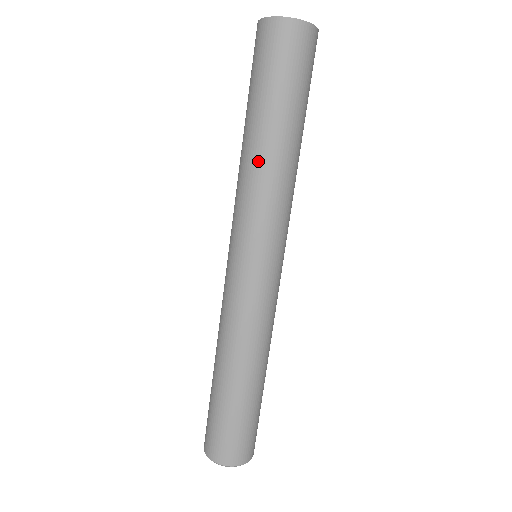
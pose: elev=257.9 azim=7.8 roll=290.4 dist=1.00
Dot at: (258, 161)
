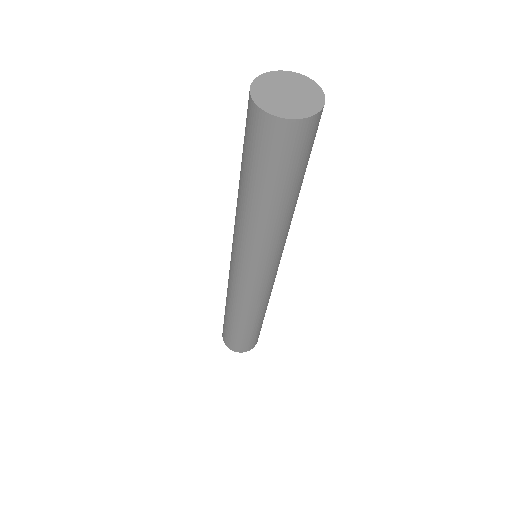
Dot at: (252, 222)
